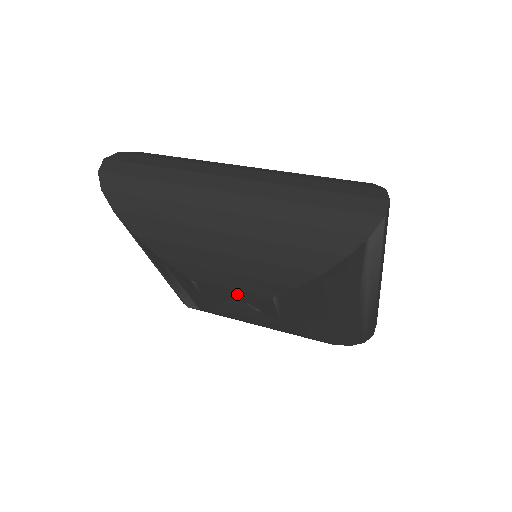
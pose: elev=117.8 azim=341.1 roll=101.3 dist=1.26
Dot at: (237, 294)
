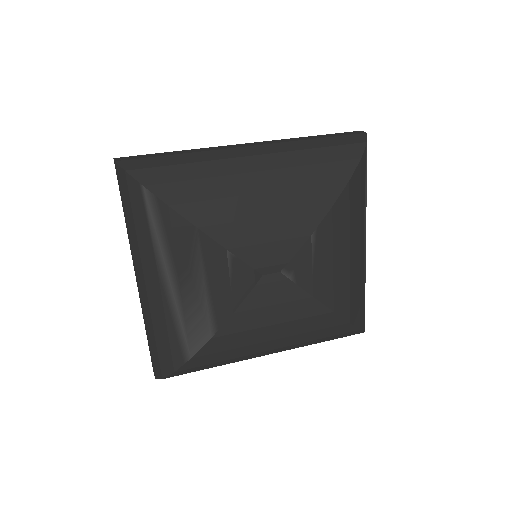
Dot at: (275, 252)
